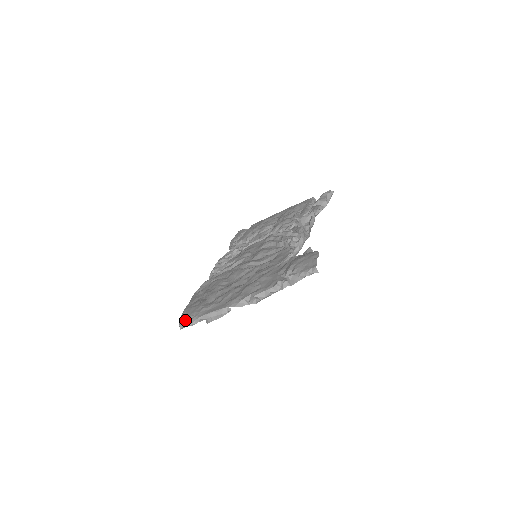
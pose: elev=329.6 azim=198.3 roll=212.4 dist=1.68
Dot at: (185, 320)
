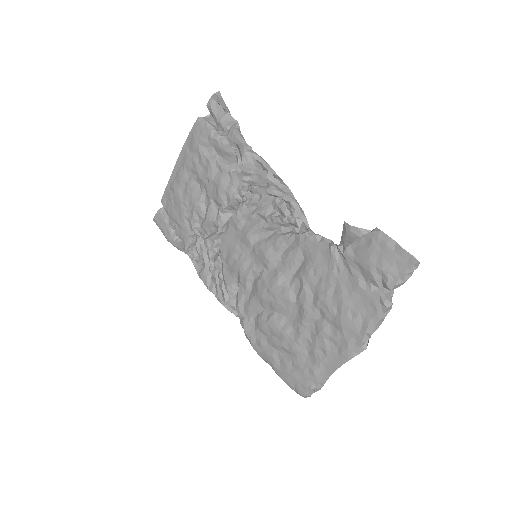
Dot at: (310, 394)
